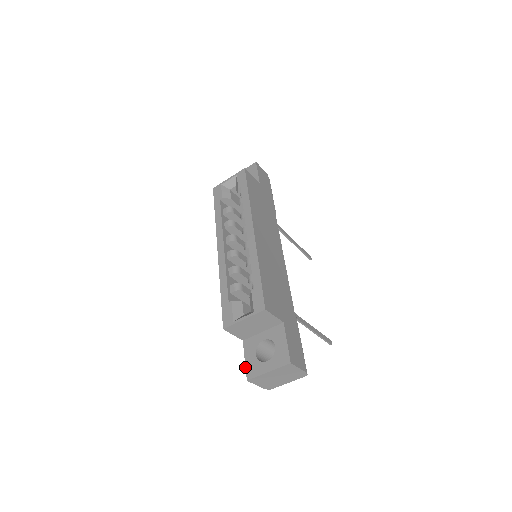
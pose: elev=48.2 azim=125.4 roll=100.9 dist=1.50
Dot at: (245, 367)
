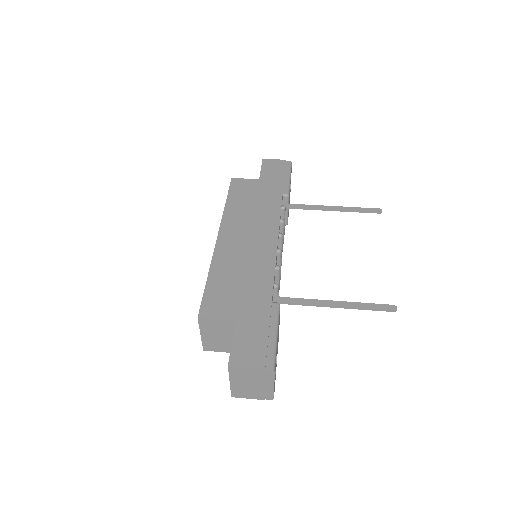
Dot at: occluded
